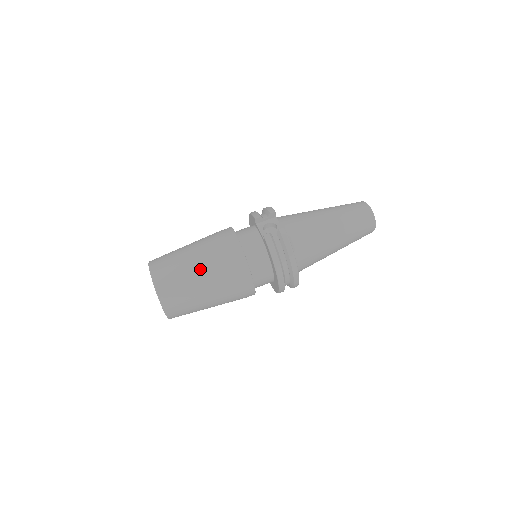
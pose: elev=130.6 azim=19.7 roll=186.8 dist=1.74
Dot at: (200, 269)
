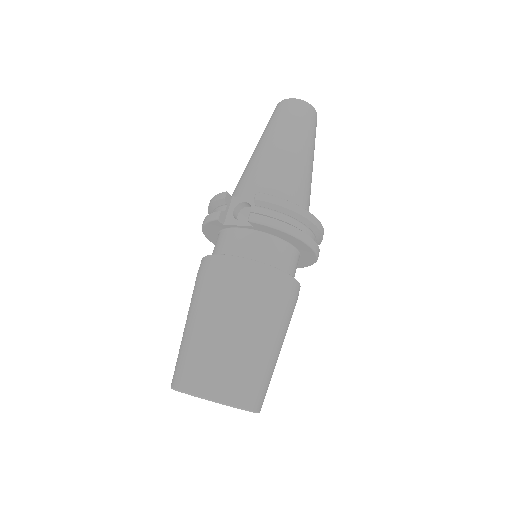
Dot at: (233, 326)
